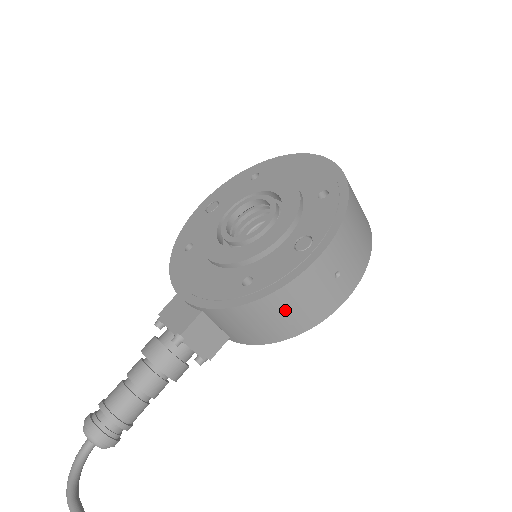
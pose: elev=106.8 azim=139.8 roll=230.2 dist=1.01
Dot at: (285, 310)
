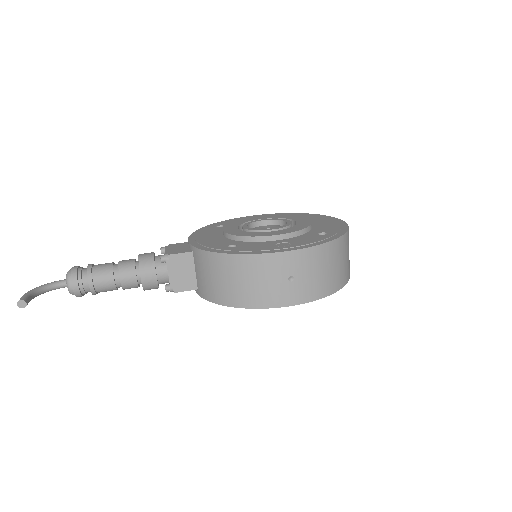
Dot at: (240, 276)
